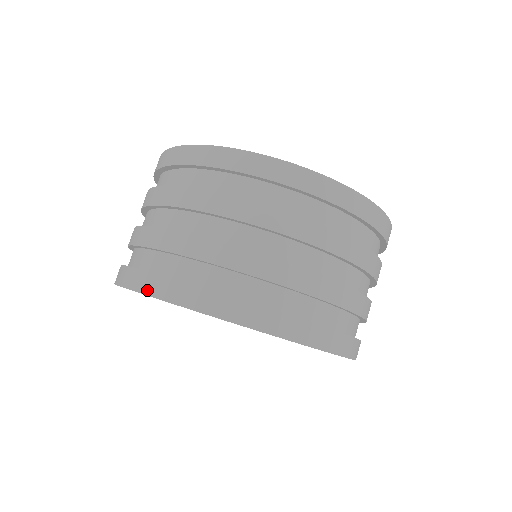
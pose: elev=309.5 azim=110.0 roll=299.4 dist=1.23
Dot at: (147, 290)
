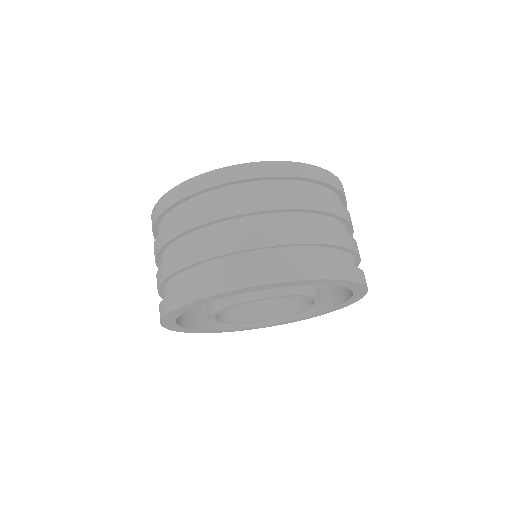
Dot at: (289, 277)
